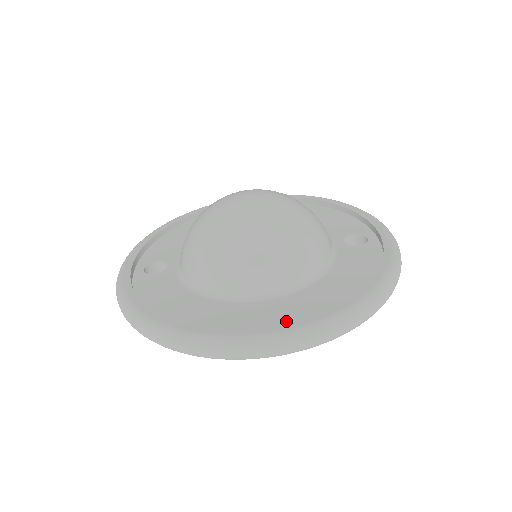
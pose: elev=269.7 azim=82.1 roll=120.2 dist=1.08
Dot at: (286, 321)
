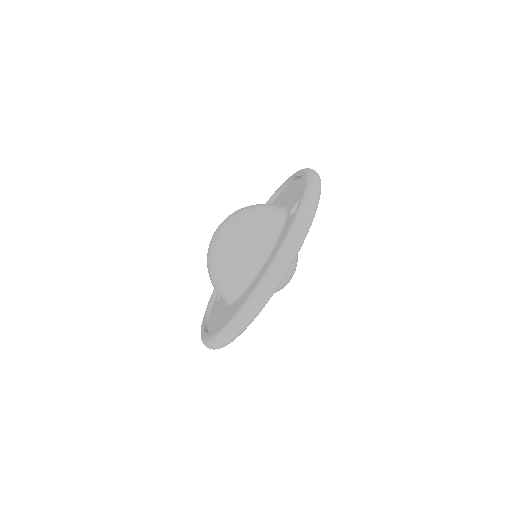
Dot at: occluded
